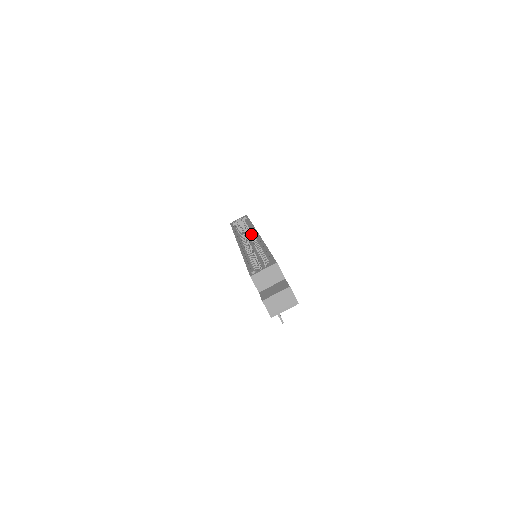
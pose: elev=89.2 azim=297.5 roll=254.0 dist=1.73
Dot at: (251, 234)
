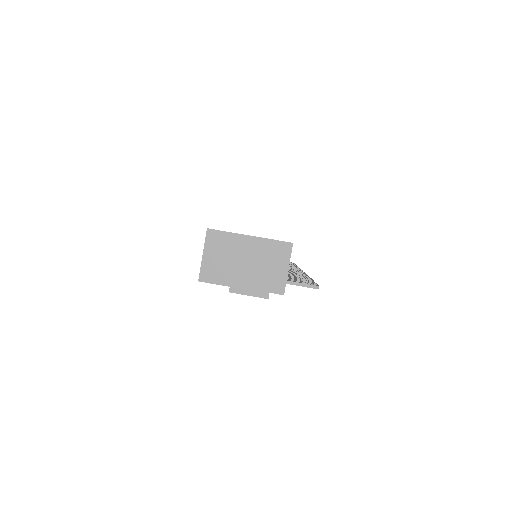
Dot at: occluded
